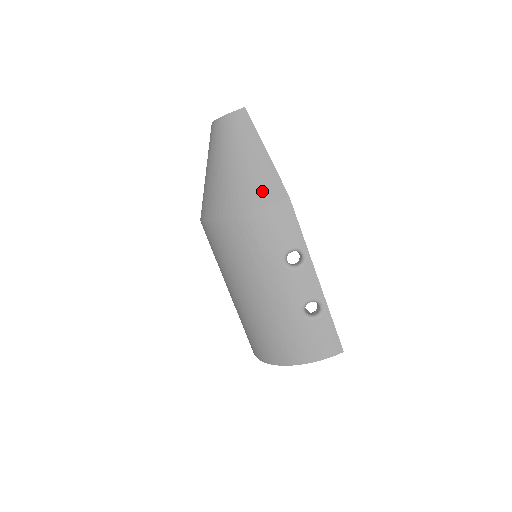
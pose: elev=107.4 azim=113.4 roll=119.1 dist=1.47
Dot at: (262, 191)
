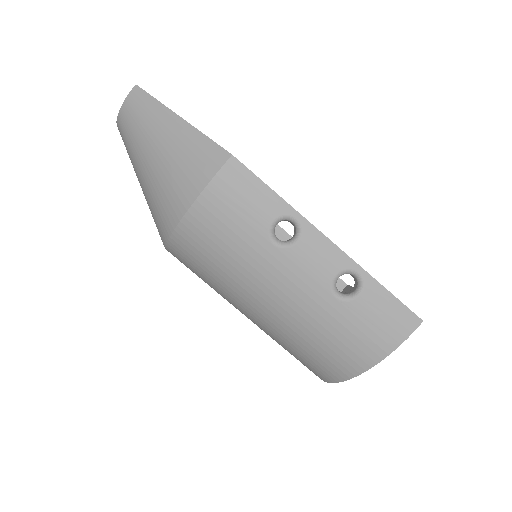
Dot at: (197, 168)
